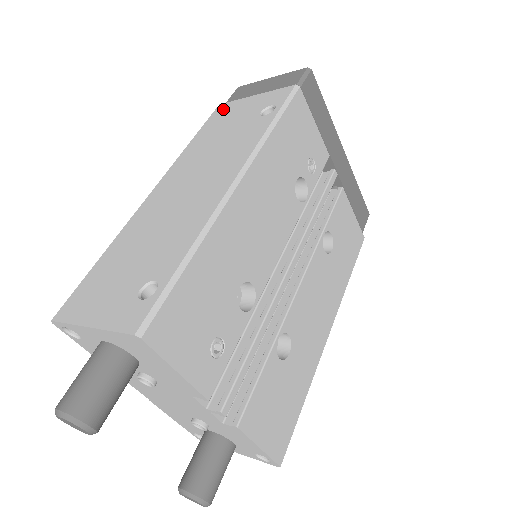
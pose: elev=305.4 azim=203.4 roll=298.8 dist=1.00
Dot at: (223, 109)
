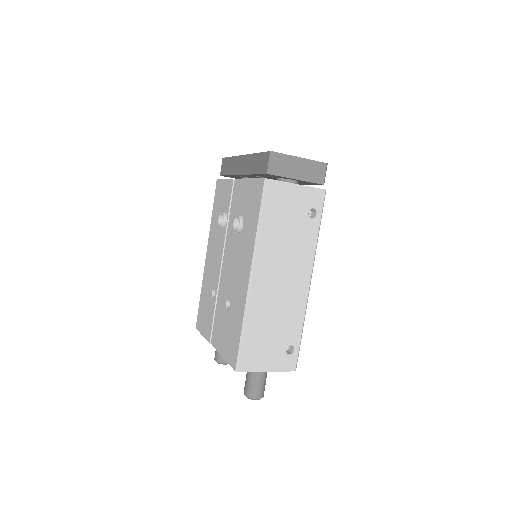
Dot at: (275, 190)
